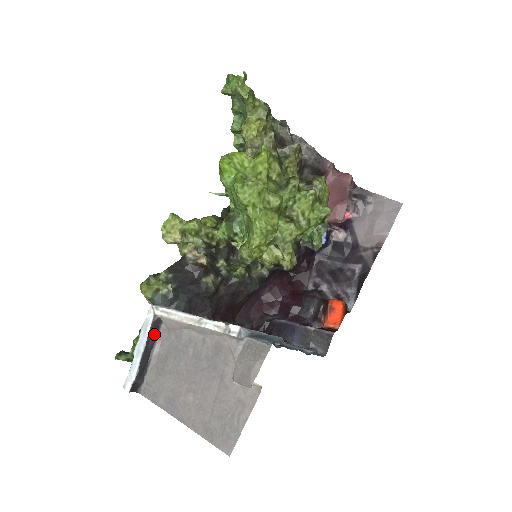
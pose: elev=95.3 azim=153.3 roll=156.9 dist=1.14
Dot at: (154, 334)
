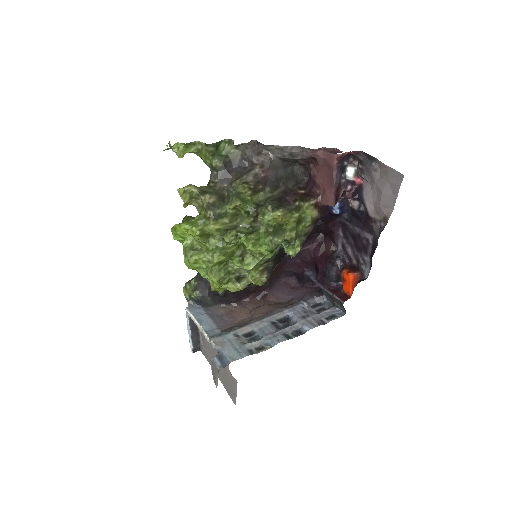
Dot at: (194, 323)
